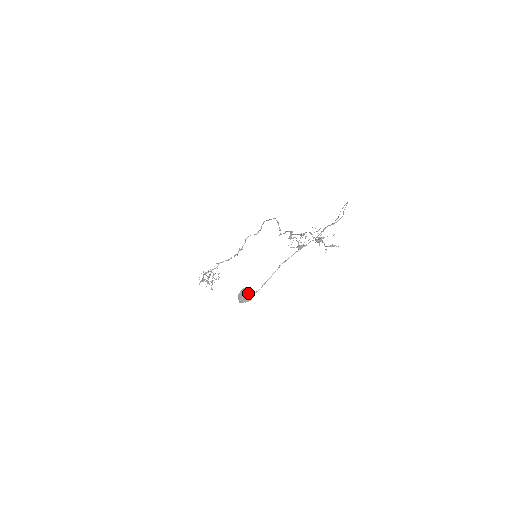
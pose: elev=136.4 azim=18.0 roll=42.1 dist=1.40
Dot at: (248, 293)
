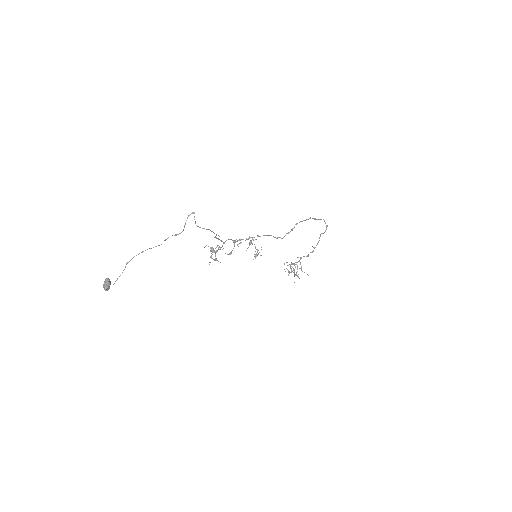
Dot at: (105, 283)
